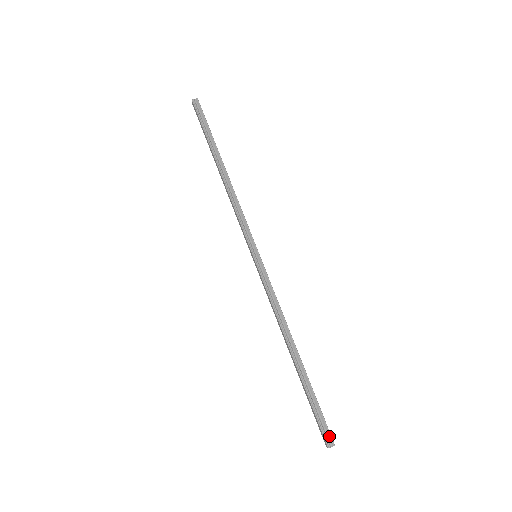
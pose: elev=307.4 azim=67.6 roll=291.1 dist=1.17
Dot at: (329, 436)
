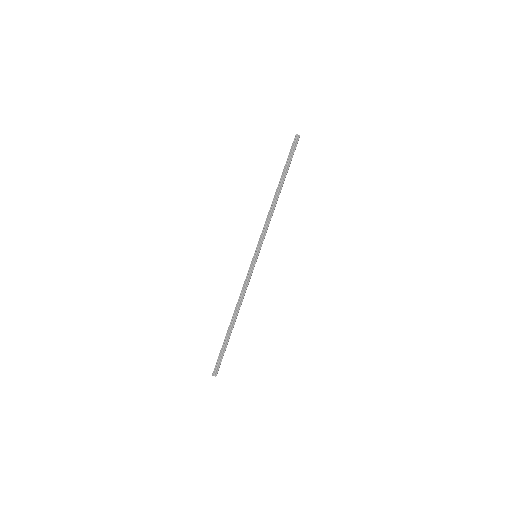
Dot at: (217, 371)
